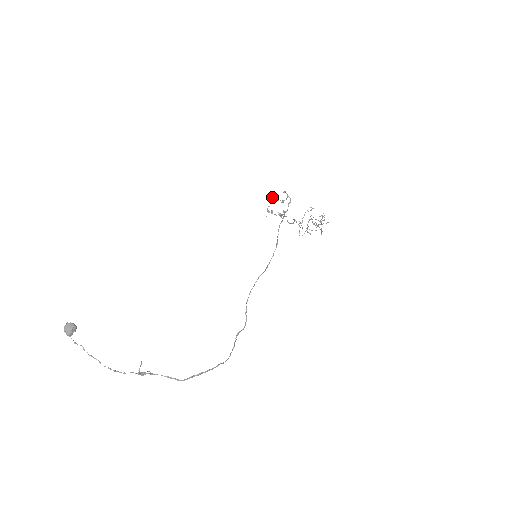
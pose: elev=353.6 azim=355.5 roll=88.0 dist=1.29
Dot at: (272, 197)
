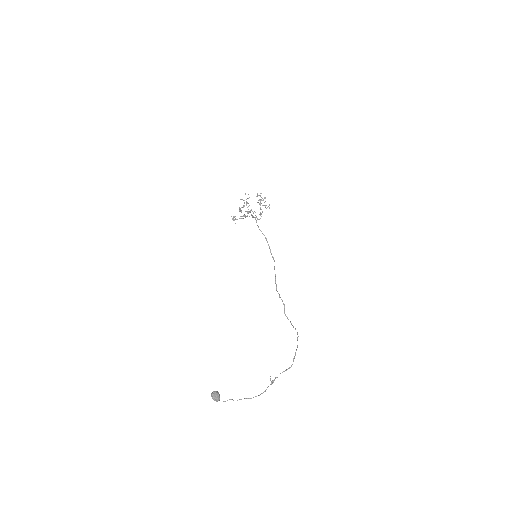
Dot at: (239, 210)
